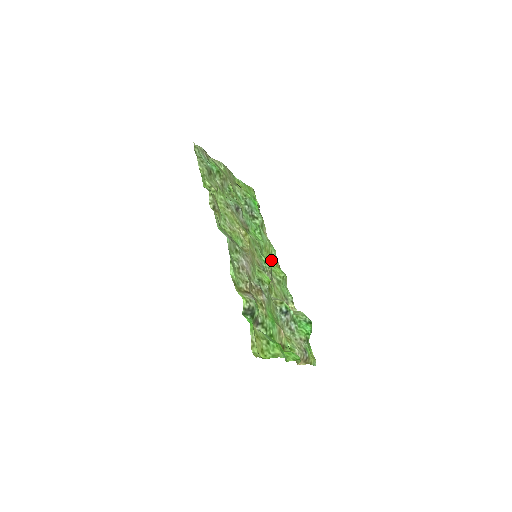
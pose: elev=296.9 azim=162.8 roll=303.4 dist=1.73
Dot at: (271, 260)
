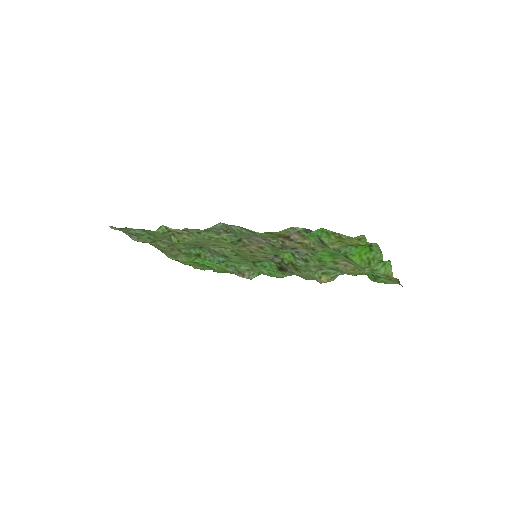
Dot at: occluded
